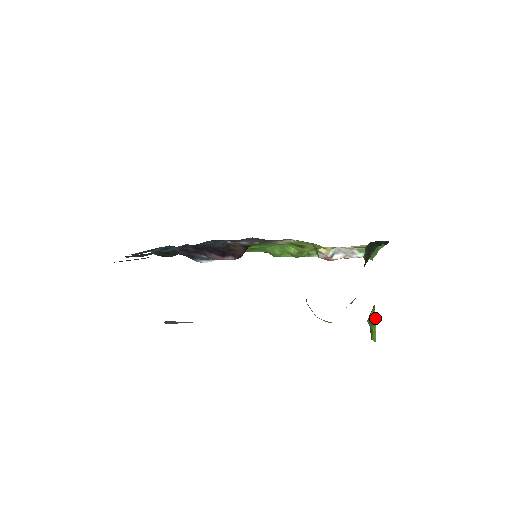
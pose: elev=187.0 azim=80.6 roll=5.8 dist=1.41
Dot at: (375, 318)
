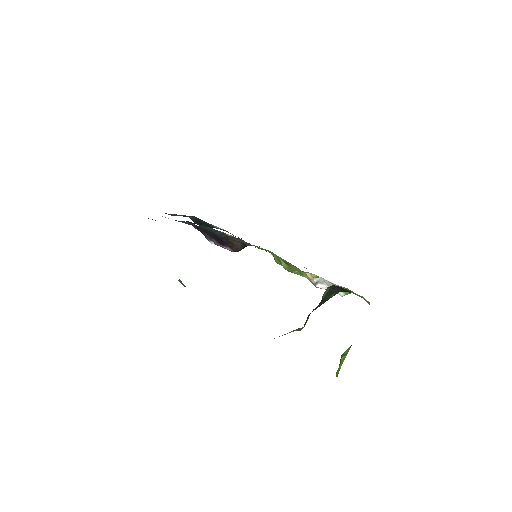
Dot at: (345, 356)
